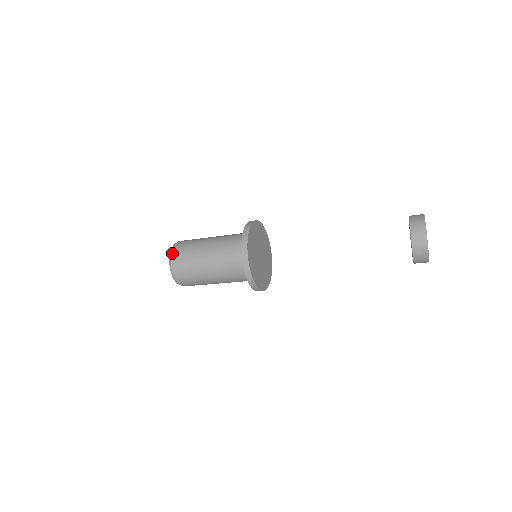
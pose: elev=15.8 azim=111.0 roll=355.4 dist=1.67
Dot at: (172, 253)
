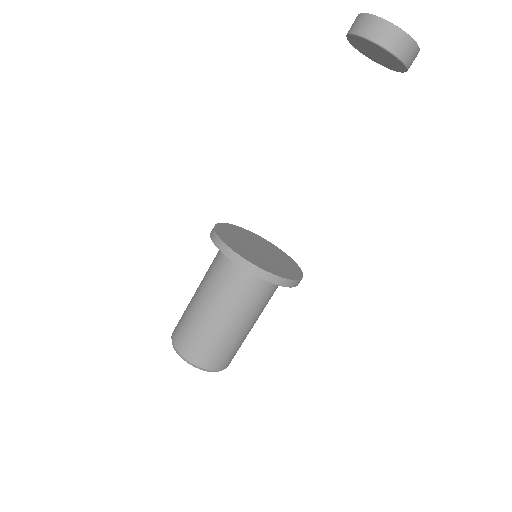
Dot at: (174, 345)
